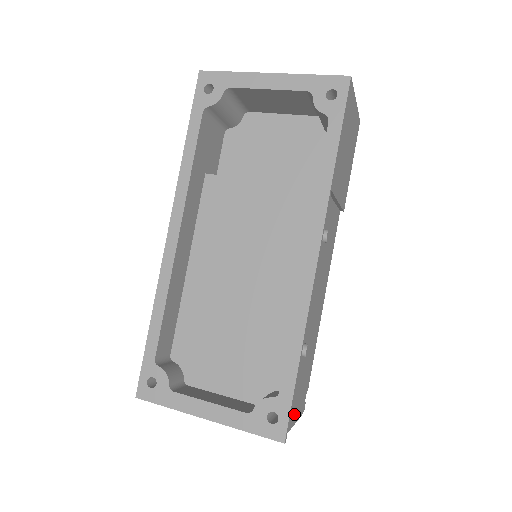
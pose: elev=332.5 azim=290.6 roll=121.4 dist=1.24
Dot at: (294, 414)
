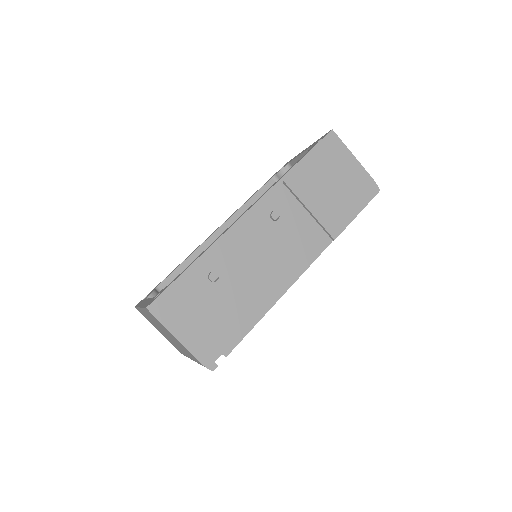
Dot at: (184, 329)
